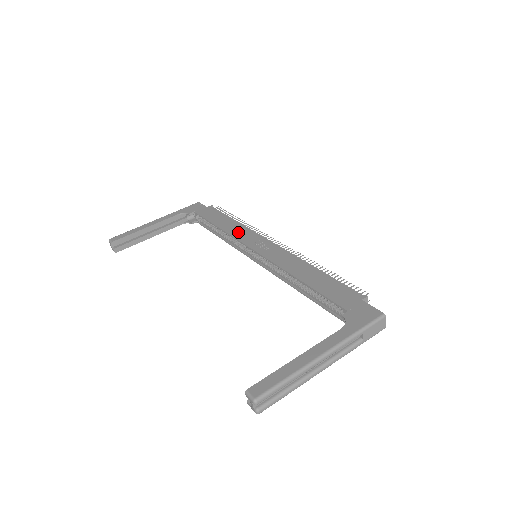
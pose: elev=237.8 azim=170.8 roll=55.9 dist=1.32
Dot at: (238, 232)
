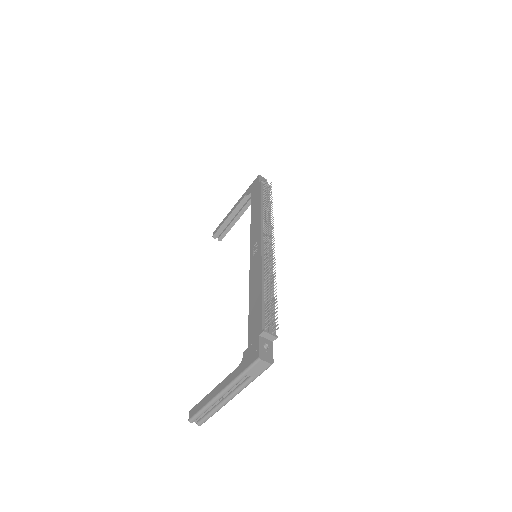
Dot at: (254, 225)
